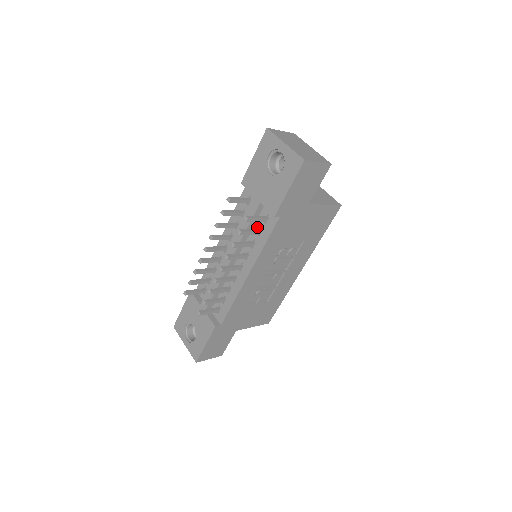
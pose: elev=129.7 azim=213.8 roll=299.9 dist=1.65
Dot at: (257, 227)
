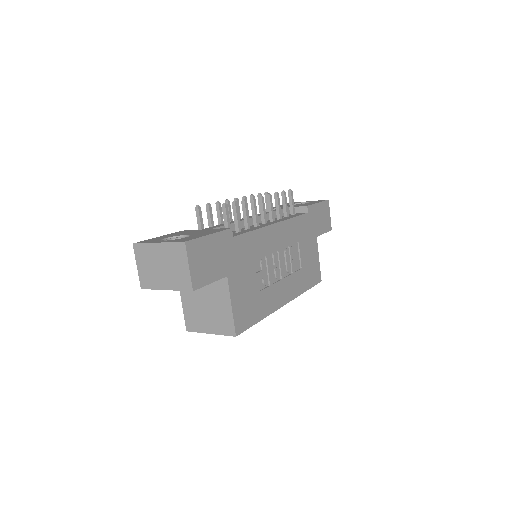
Dot at: (283, 217)
